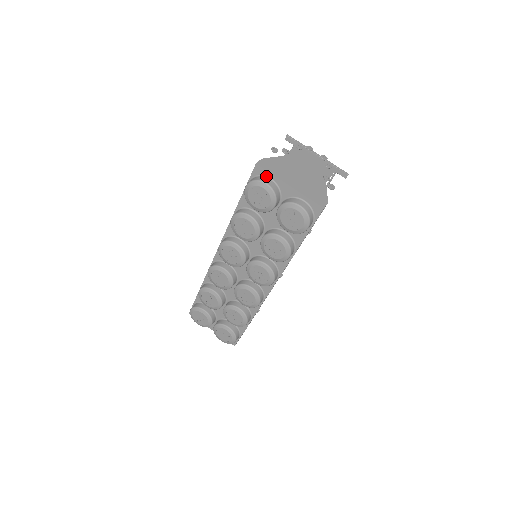
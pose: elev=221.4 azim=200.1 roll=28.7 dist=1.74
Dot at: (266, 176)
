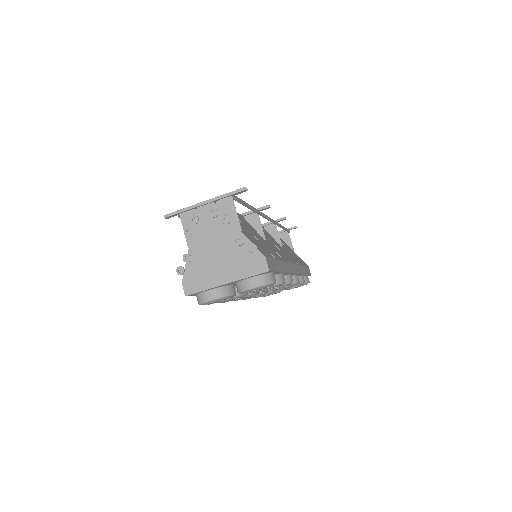
Dot at: (202, 292)
